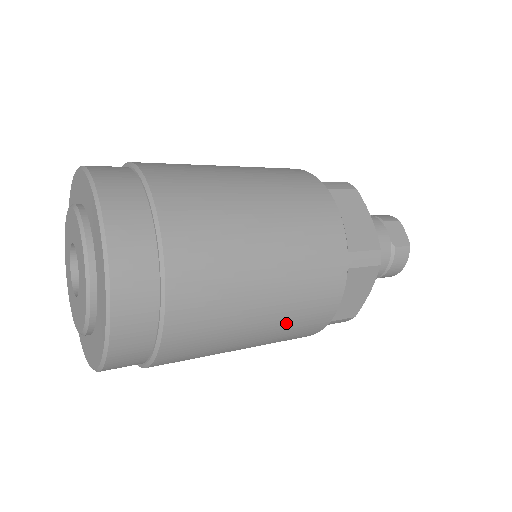
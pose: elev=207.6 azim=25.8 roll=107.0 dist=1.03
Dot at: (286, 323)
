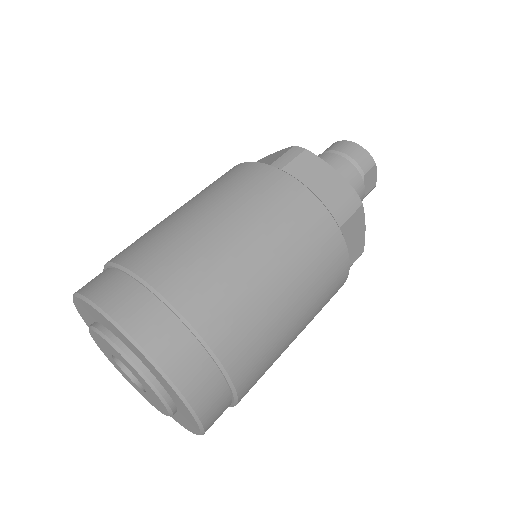
Dot at: occluded
